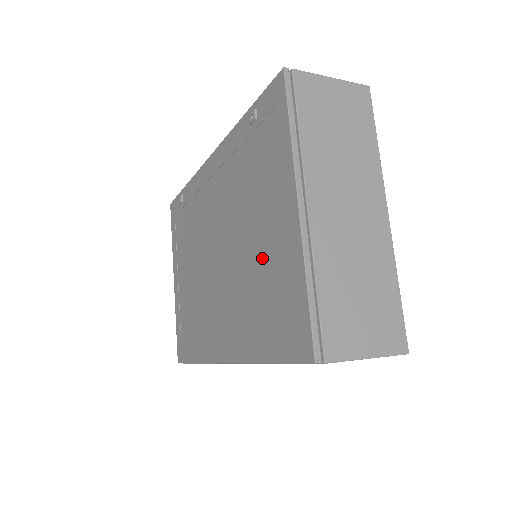
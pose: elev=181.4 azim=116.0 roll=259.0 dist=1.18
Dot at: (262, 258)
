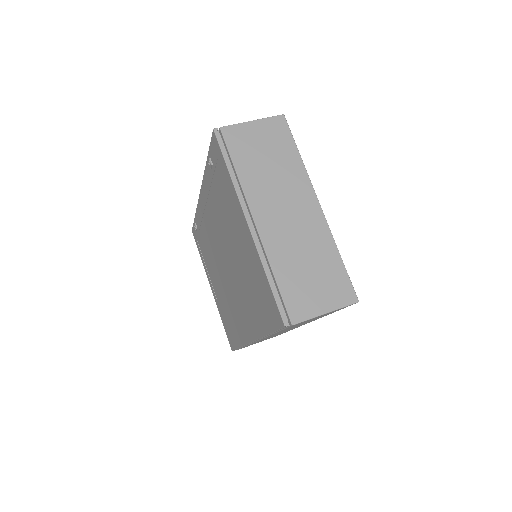
Dot at: (244, 262)
